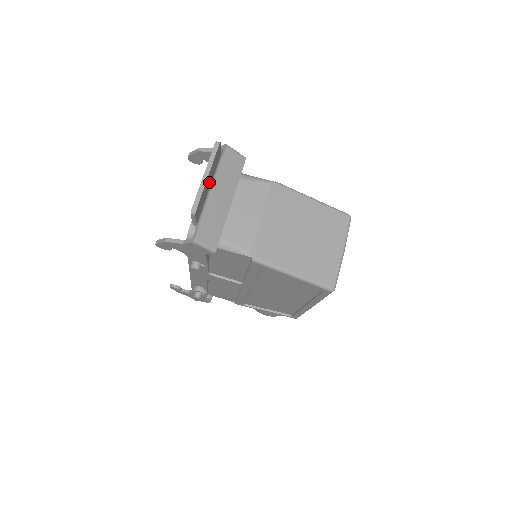
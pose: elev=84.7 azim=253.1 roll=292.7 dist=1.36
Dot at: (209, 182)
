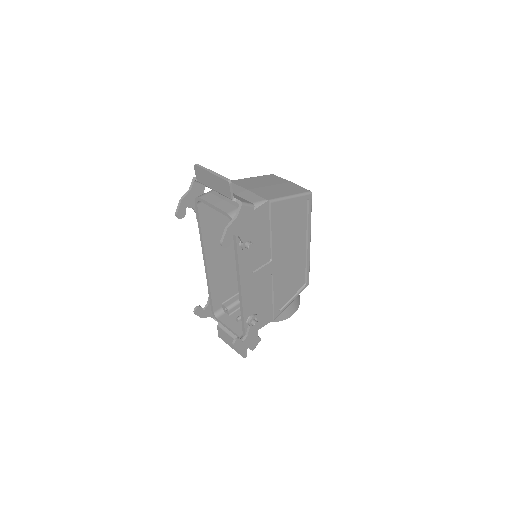
Dot at: (213, 181)
